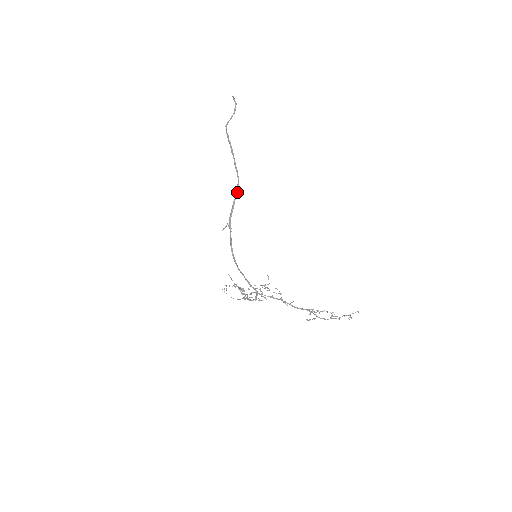
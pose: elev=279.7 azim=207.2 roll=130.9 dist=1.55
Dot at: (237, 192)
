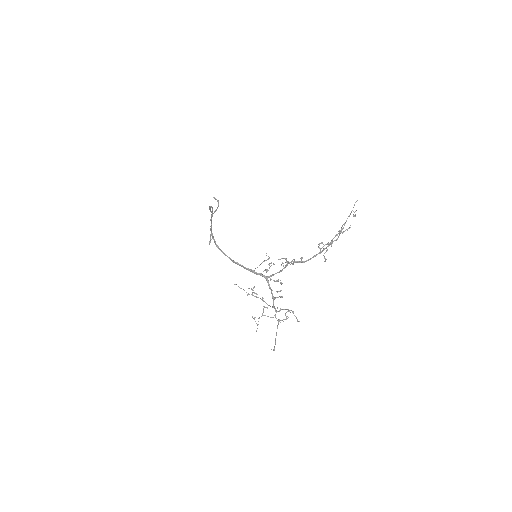
Dot at: (212, 214)
